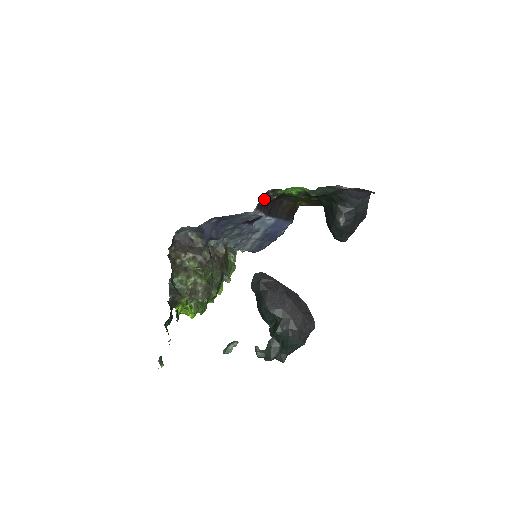
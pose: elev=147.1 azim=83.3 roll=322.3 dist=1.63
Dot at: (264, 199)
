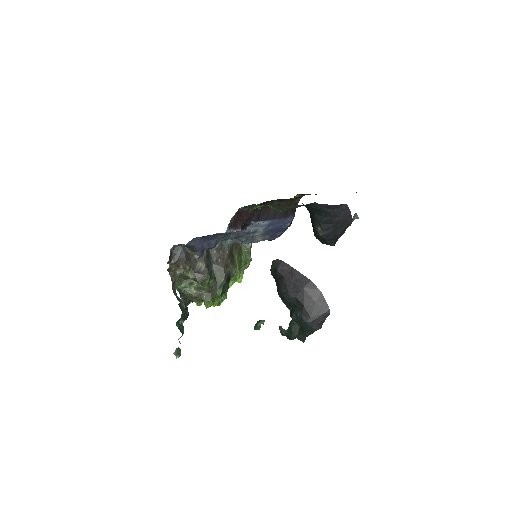
Dot at: (240, 215)
